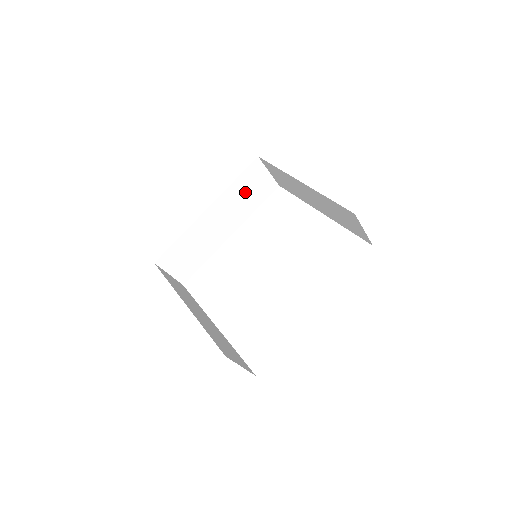
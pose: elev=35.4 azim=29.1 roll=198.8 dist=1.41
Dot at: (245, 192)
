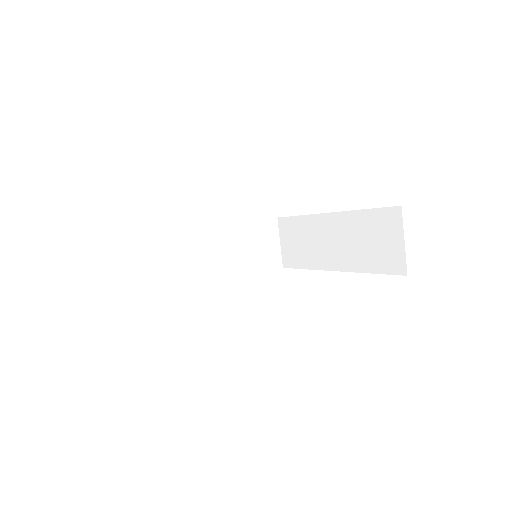
Dot at: (250, 244)
